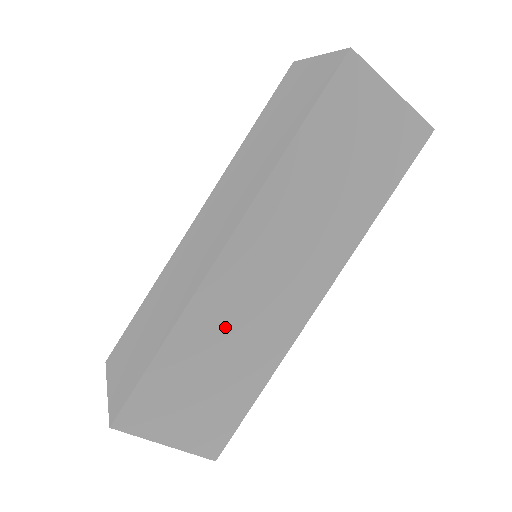
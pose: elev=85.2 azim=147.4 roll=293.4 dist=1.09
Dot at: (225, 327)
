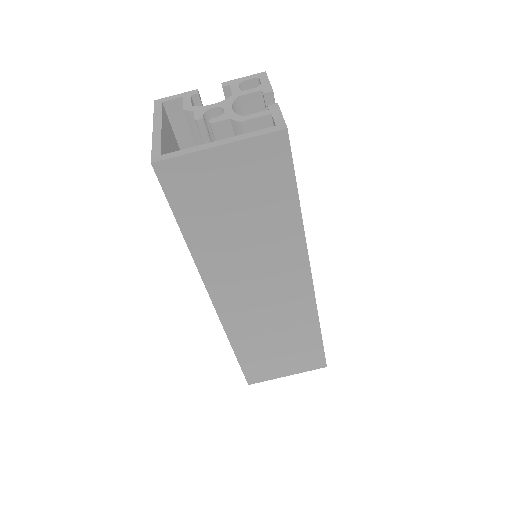
Dot at: (260, 328)
